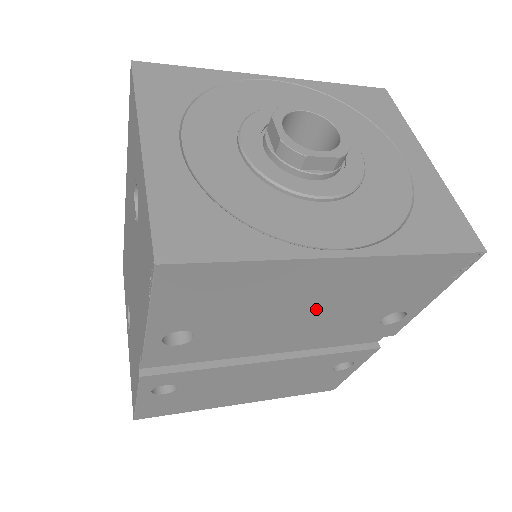
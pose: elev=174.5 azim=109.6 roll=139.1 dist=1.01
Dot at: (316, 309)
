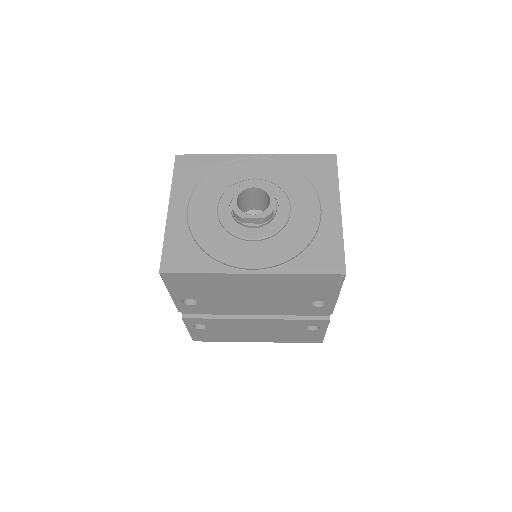
Dot at: (259, 295)
